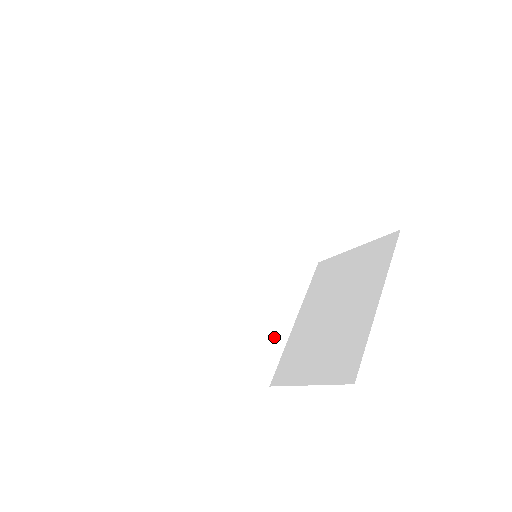
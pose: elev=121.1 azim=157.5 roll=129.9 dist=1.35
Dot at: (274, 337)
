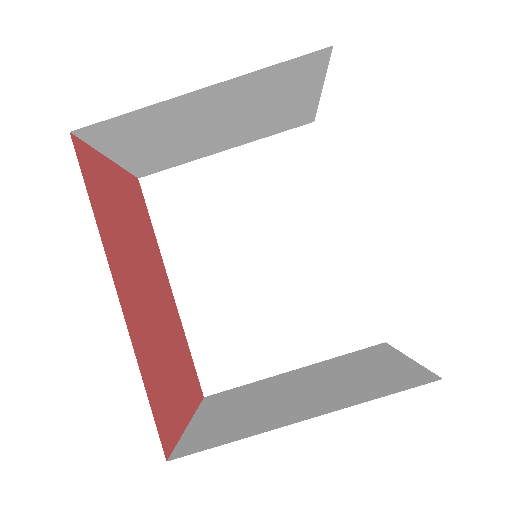
Dot at: (253, 362)
